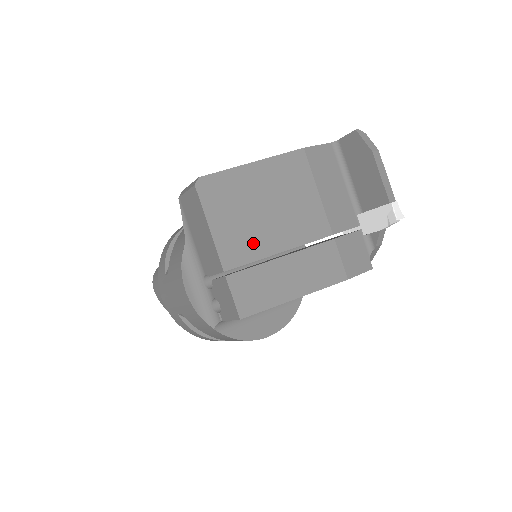
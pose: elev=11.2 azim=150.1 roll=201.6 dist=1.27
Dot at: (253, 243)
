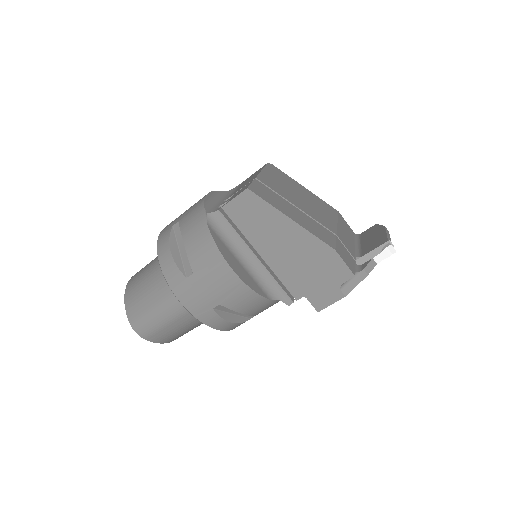
Dot at: (283, 191)
